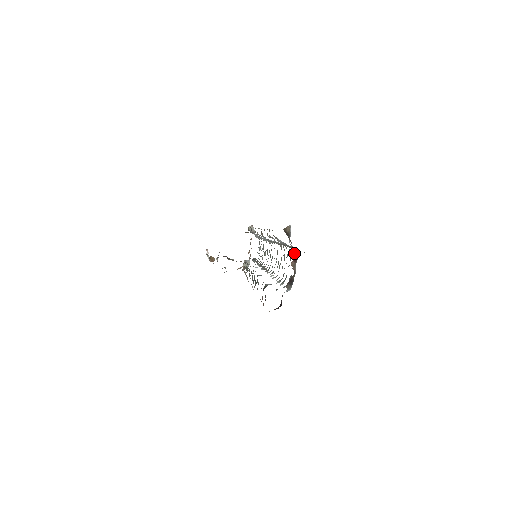
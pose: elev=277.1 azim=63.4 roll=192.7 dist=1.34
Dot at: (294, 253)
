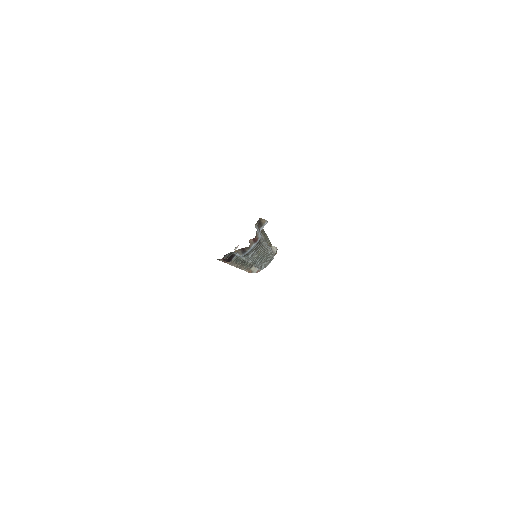
Dot at: (257, 236)
